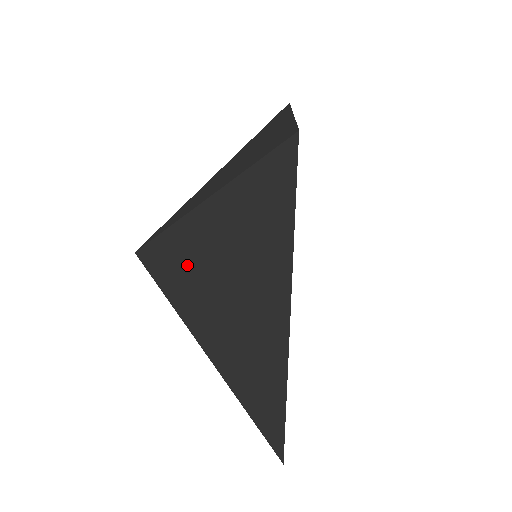
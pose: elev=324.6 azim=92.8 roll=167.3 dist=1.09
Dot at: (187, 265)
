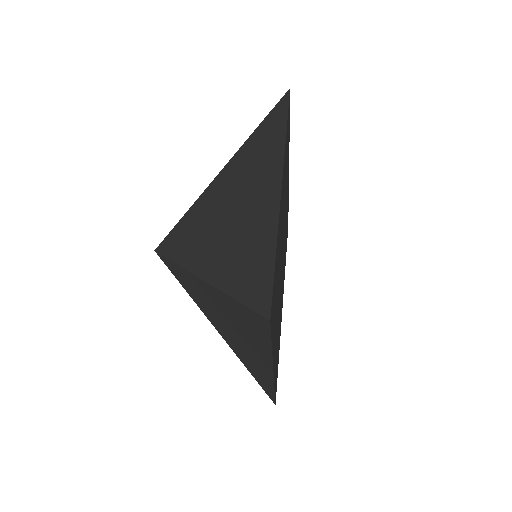
Dot at: (202, 218)
